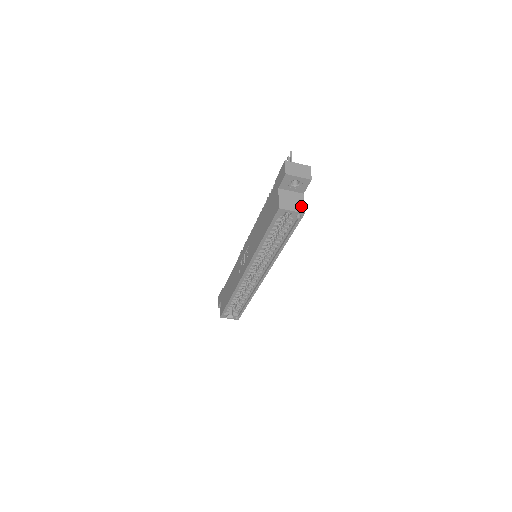
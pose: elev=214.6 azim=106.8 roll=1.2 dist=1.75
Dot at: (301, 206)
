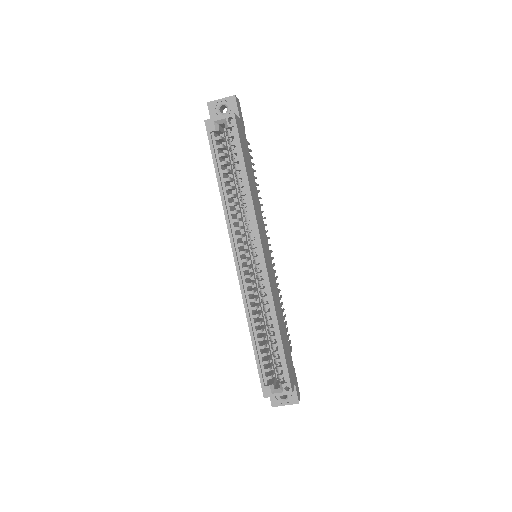
Dot at: occluded
